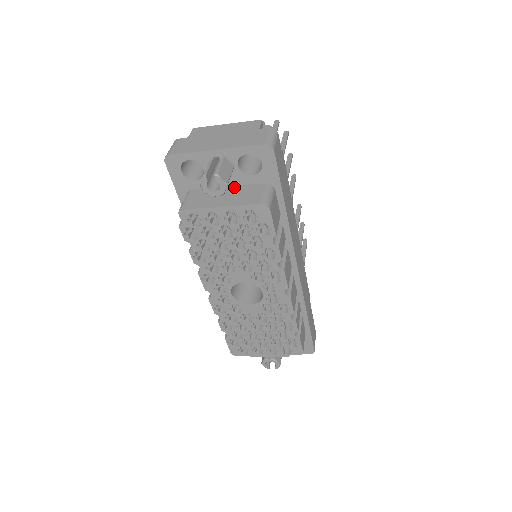
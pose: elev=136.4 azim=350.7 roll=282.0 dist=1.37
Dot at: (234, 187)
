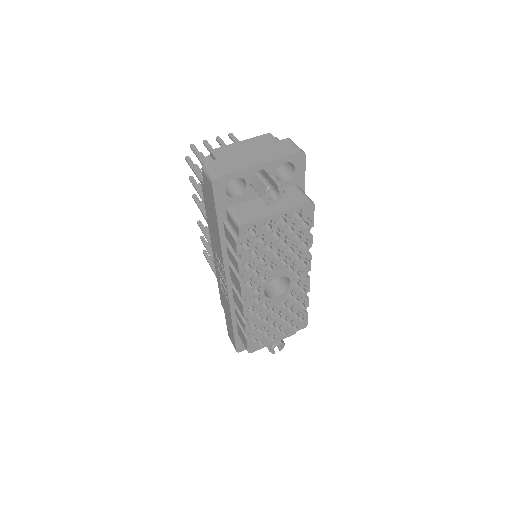
Dot at: occluded
